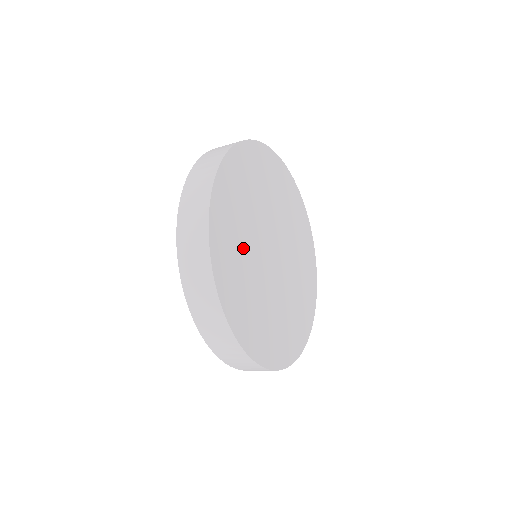
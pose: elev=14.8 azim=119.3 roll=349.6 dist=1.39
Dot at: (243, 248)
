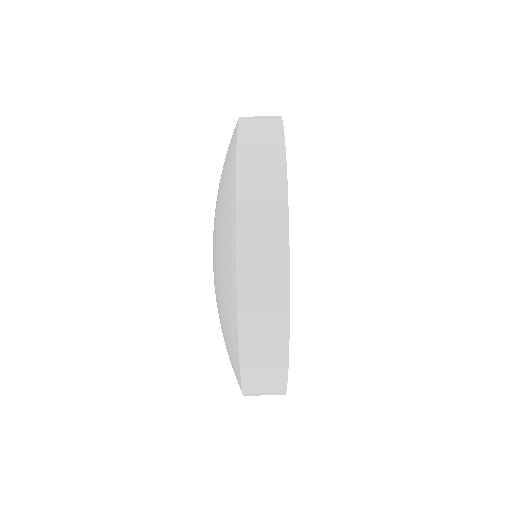
Dot at: occluded
